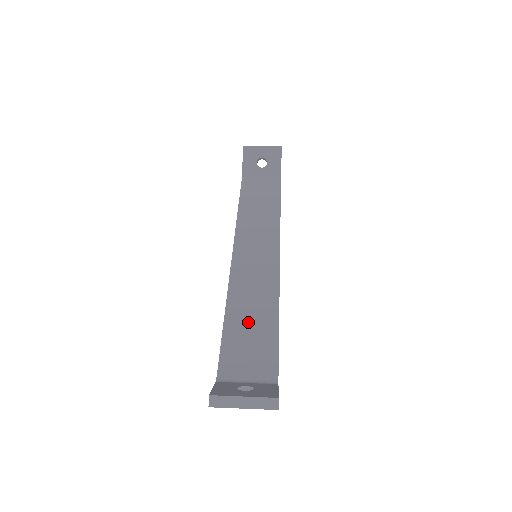
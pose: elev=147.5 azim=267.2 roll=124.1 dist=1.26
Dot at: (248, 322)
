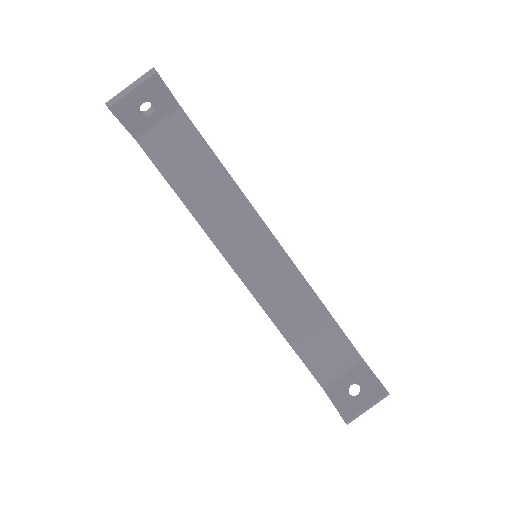
Dot at: (306, 329)
